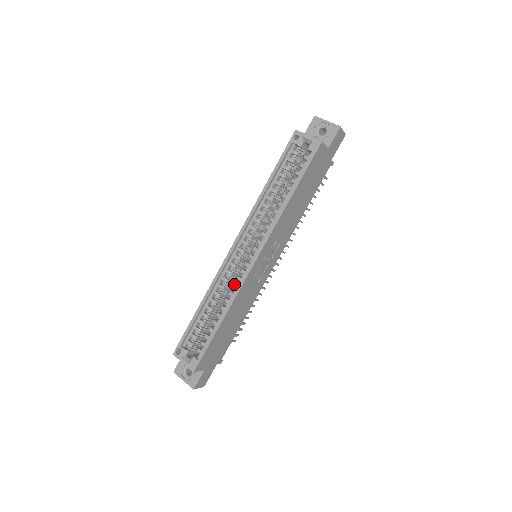
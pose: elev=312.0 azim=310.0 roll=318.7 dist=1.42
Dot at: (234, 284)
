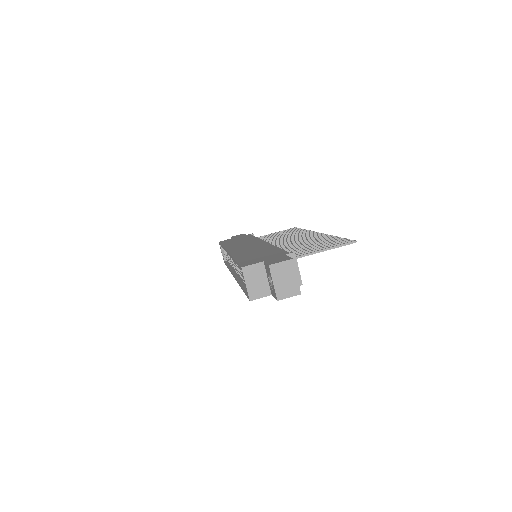
Dot at: occluded
